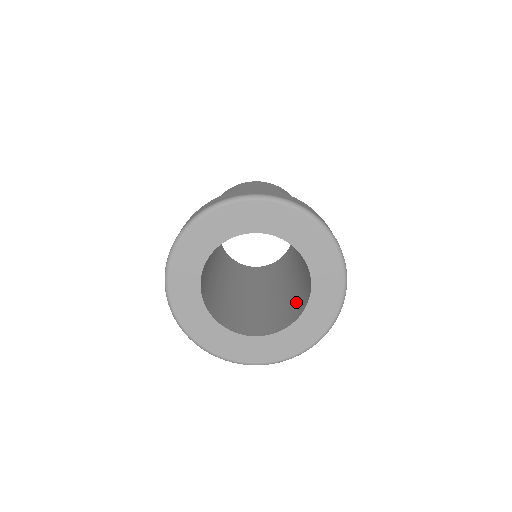
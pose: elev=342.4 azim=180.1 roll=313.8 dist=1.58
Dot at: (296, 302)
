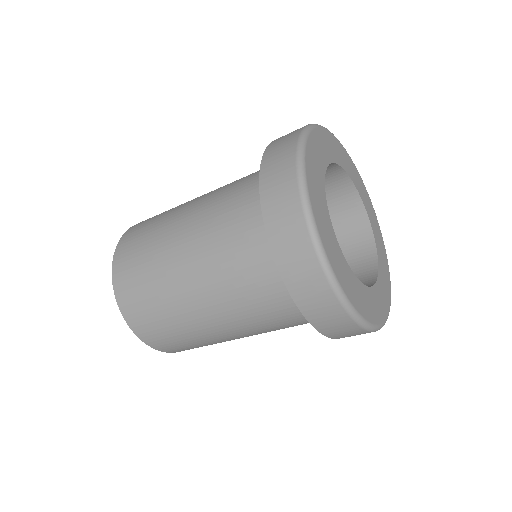
Dot at: (339, 242)
